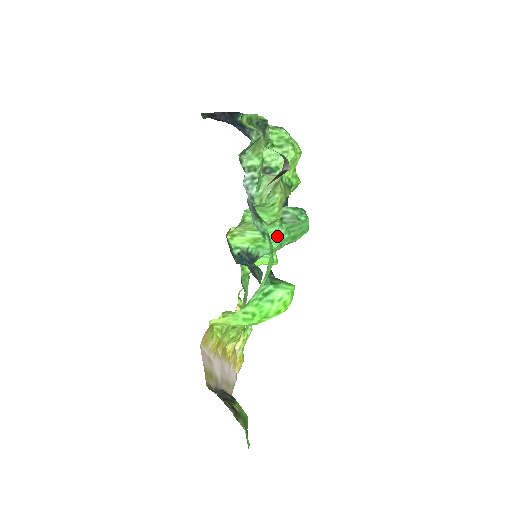
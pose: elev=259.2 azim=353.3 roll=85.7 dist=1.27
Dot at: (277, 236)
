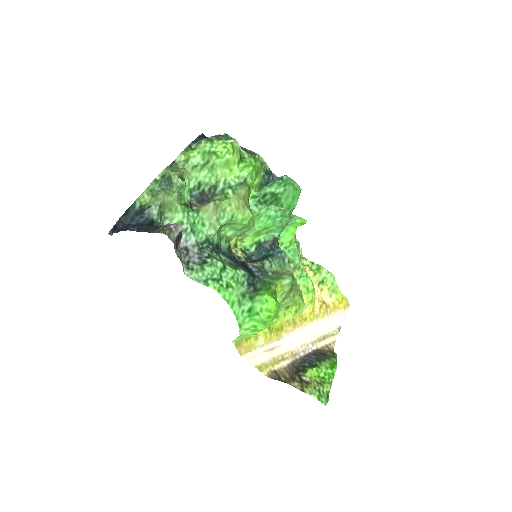
Dot at: (271, 219)
